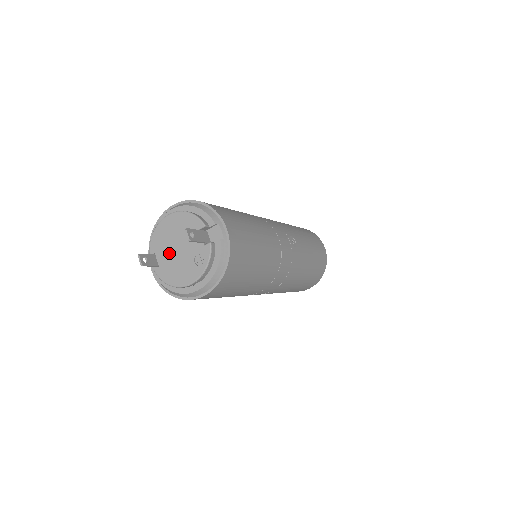
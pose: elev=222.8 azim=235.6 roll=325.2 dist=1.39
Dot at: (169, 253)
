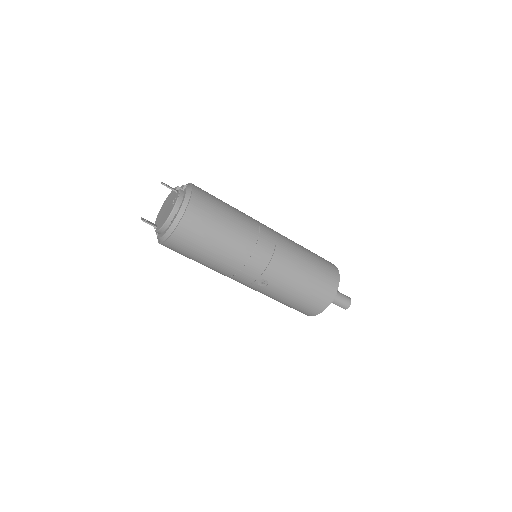
Dot at: (162, 216)
